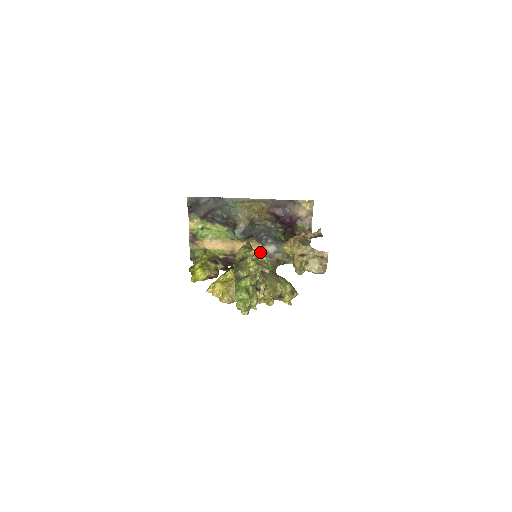
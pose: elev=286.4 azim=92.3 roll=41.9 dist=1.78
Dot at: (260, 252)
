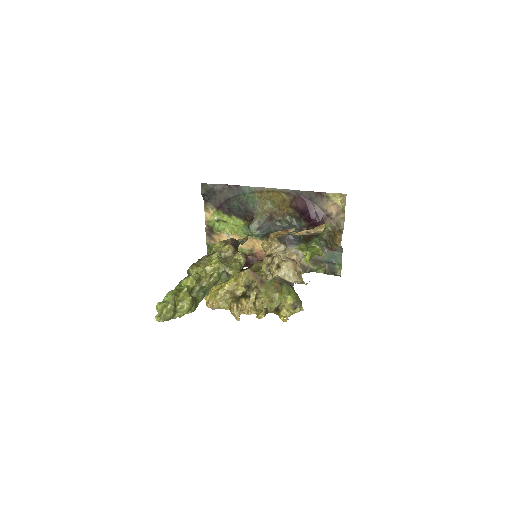
Dot at: occluded
